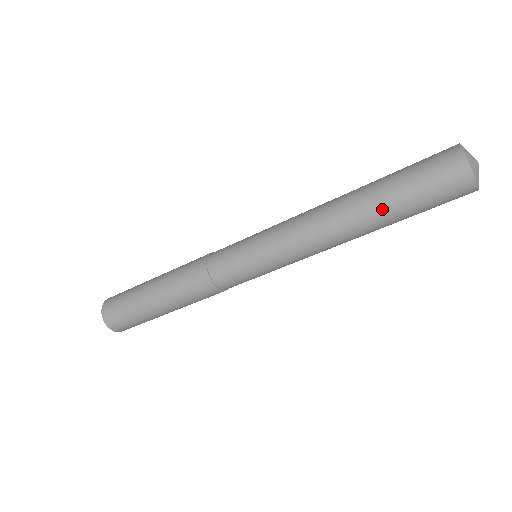
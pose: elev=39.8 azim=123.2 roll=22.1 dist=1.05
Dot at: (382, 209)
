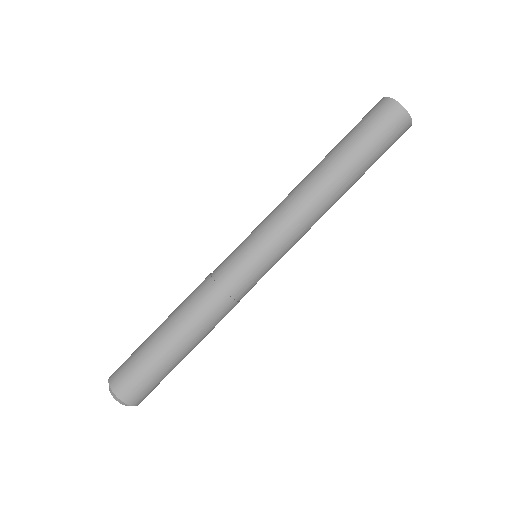
Dot at: (341, 152)
